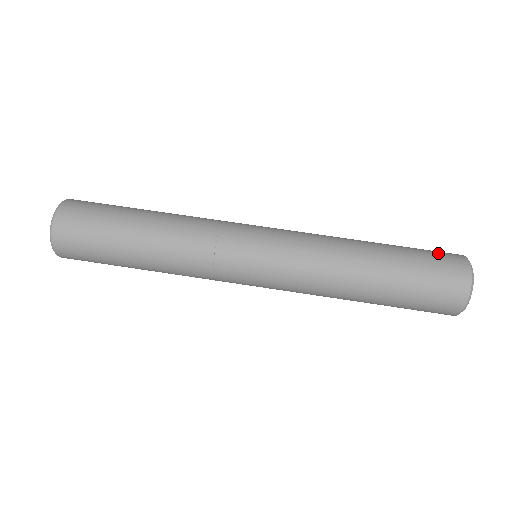
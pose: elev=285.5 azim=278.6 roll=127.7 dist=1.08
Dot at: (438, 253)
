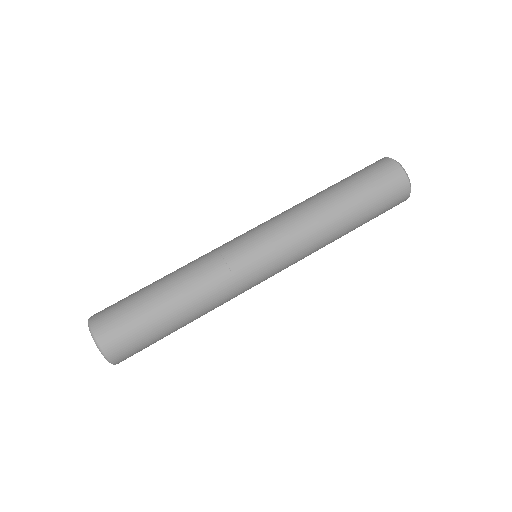
Dot at: (382, 176)
